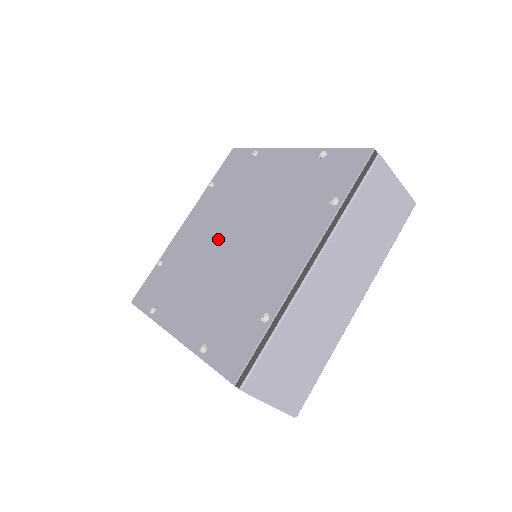
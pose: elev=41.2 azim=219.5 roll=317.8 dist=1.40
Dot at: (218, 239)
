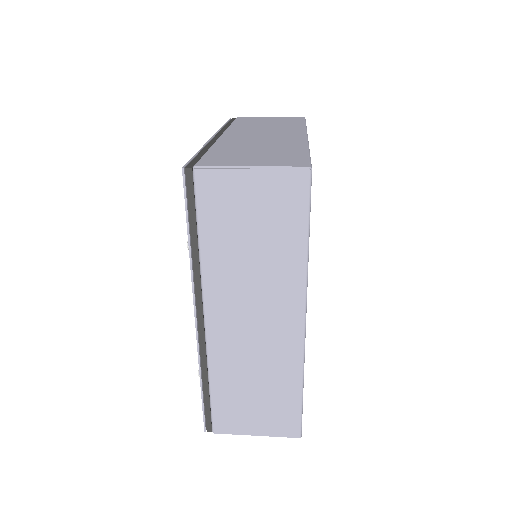
Dot at: occluded
